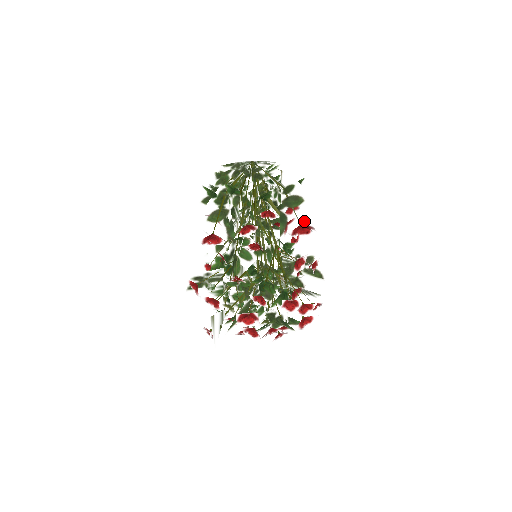
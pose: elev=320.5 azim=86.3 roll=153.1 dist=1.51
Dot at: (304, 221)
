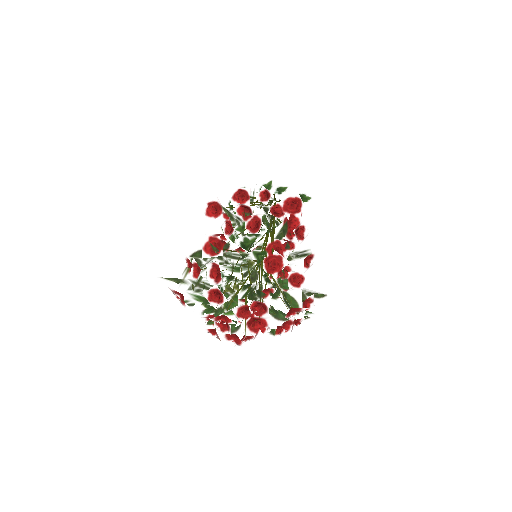
Dot at: occluded
